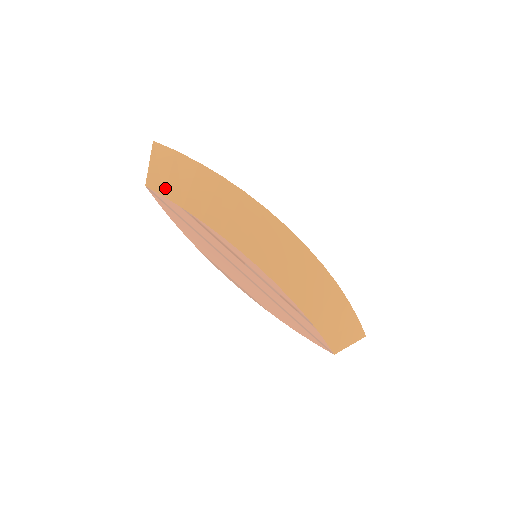
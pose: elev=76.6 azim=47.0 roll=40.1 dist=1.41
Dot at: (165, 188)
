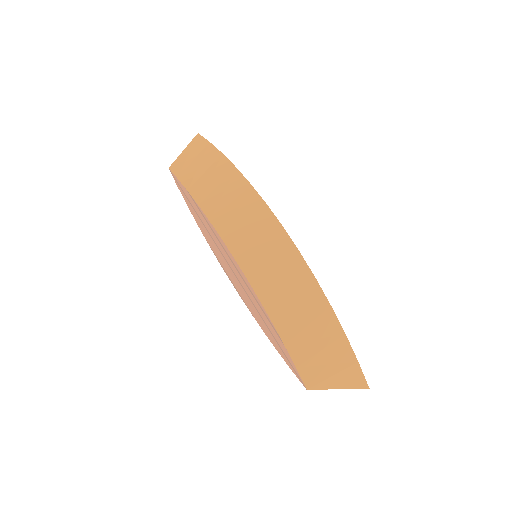
Dot at: (182, 172)
